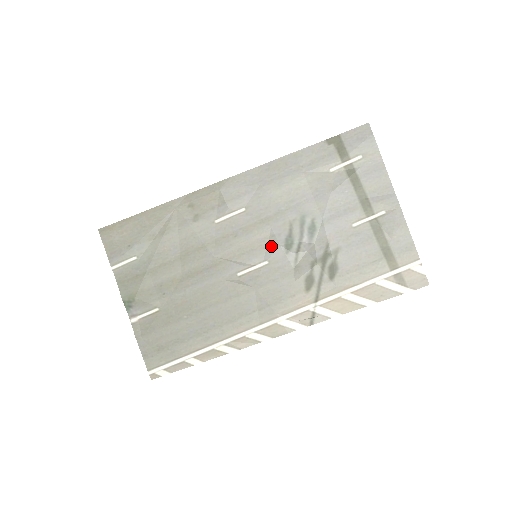
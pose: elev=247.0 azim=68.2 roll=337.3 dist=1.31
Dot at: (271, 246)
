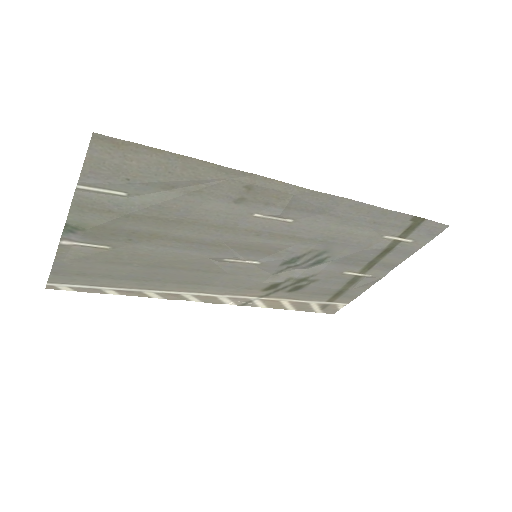
Dot at: (276, 256)
